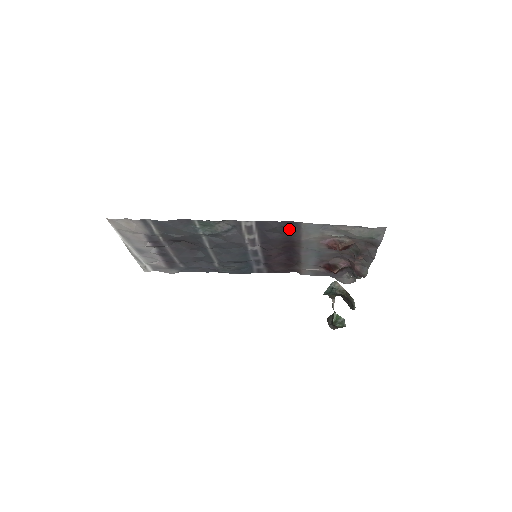
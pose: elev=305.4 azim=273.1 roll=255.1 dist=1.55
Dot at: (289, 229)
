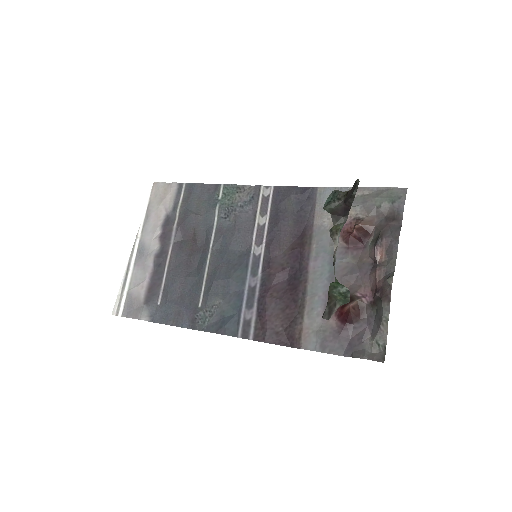
Dot at: (304, 206)
